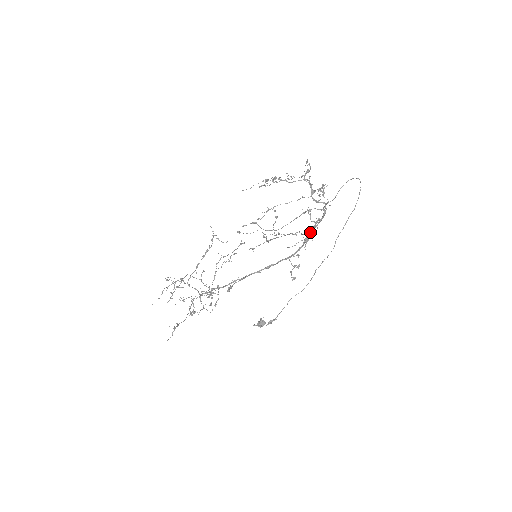
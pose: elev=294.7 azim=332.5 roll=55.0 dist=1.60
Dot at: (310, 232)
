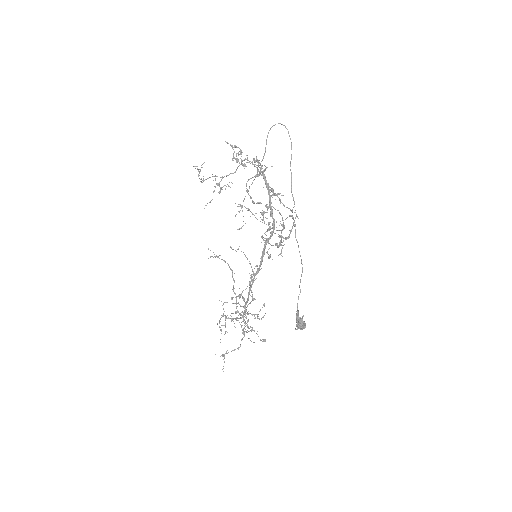
Dot at: (269, 203)
